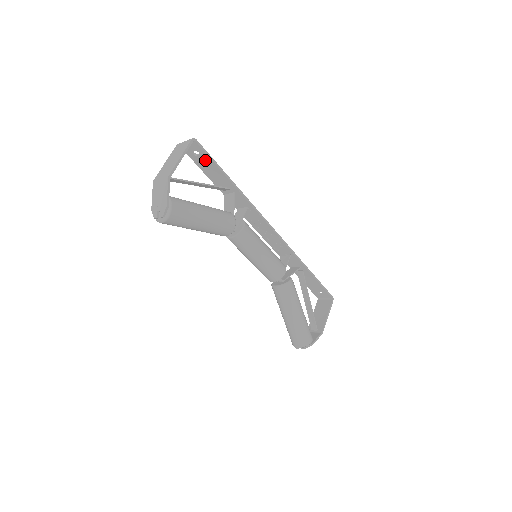
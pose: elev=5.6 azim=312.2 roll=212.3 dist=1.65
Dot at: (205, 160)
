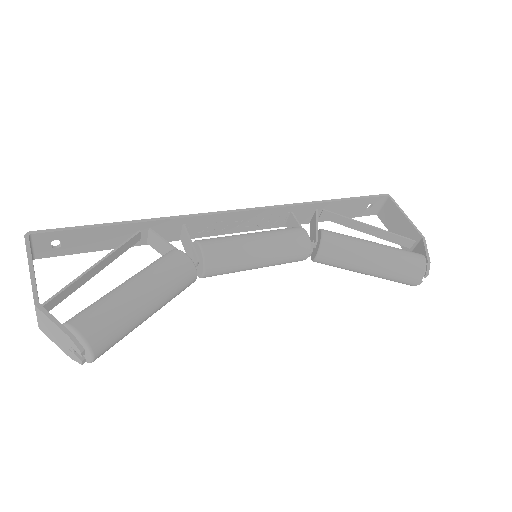
Dot at: (74, 238)
